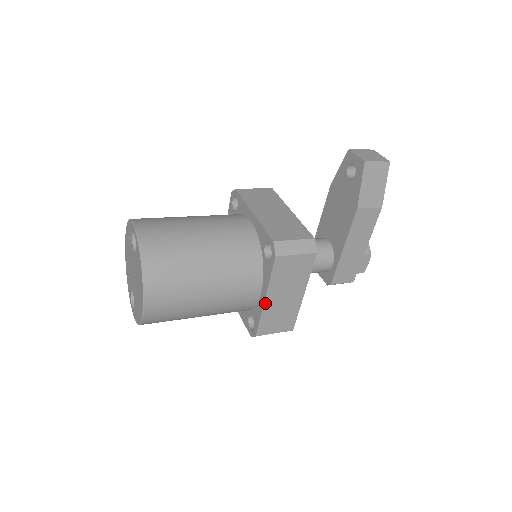
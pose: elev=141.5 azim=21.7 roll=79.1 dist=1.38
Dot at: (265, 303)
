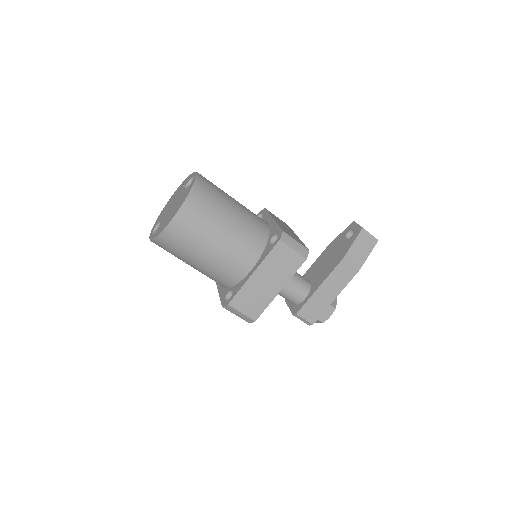
Dot at: (251, 277)
